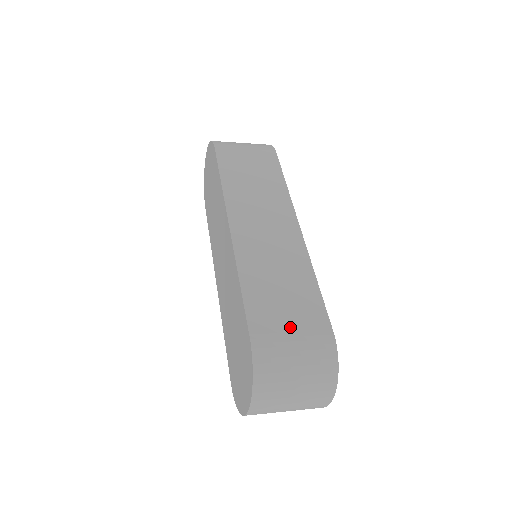
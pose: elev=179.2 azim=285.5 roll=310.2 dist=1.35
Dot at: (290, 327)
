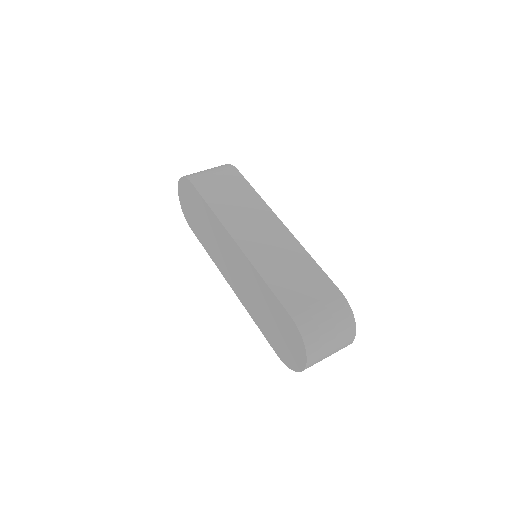
Dot at: (313, 300)
